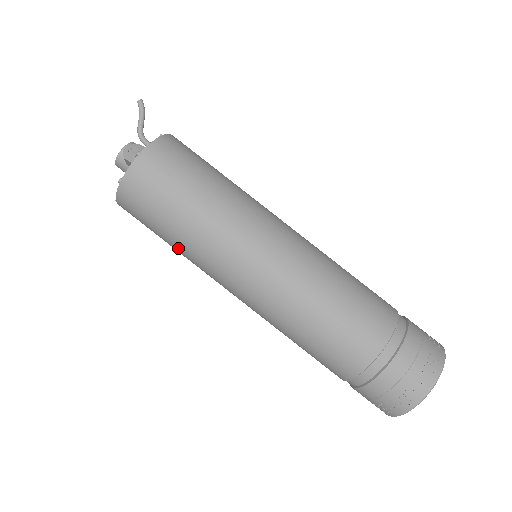
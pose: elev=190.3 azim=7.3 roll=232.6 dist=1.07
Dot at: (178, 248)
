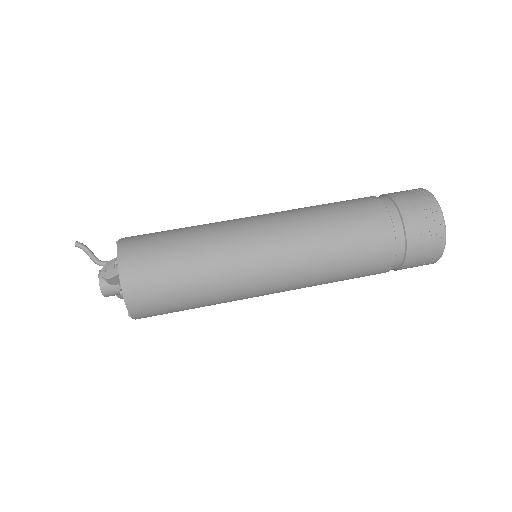
Dot at: (204, 299)
